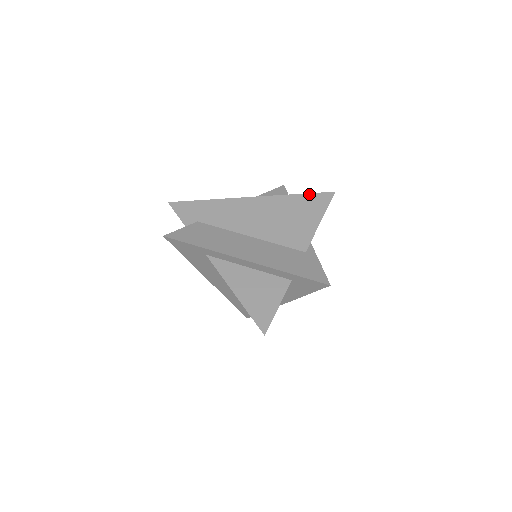
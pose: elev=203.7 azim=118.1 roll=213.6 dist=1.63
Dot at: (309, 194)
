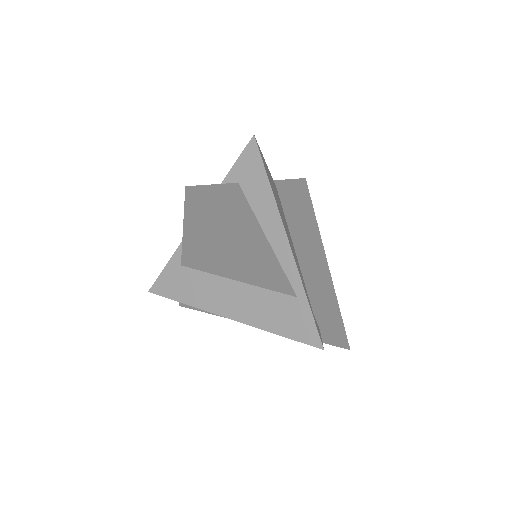
Dot at: occluded
